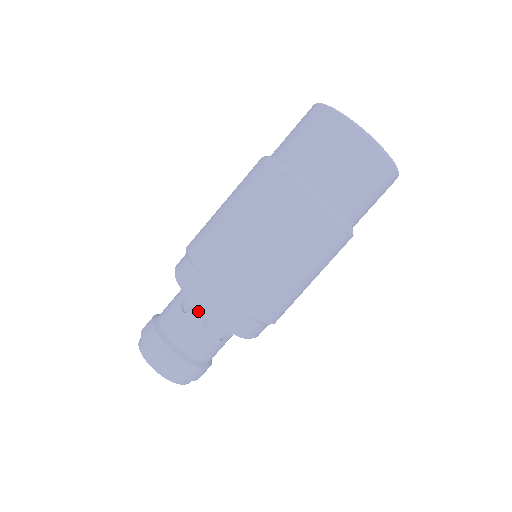
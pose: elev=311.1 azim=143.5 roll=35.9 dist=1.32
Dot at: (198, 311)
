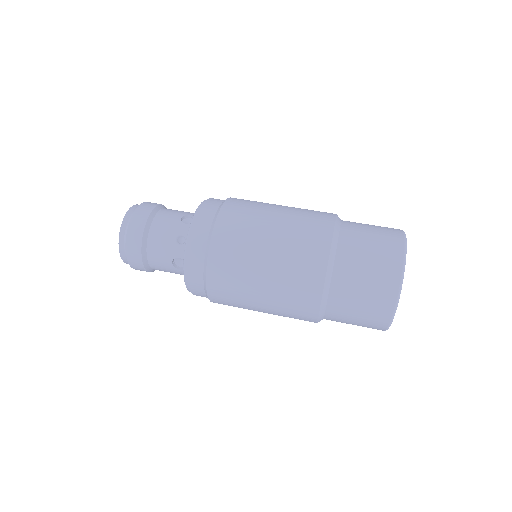
Dot at: (188, 227)
